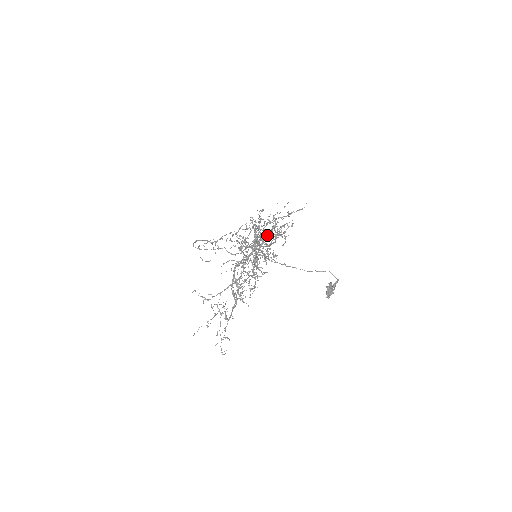
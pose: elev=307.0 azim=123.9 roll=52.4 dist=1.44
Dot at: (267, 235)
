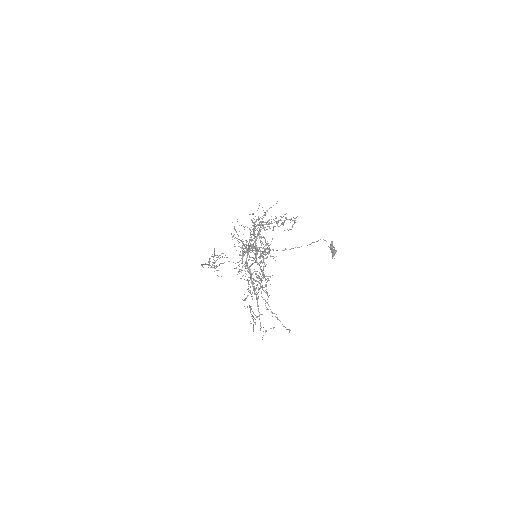
Dot at: occluded
